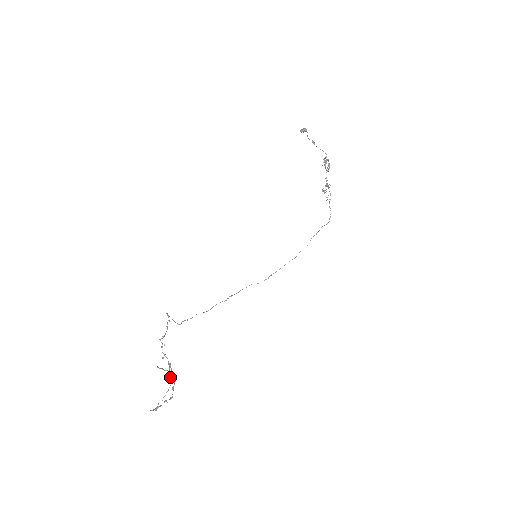
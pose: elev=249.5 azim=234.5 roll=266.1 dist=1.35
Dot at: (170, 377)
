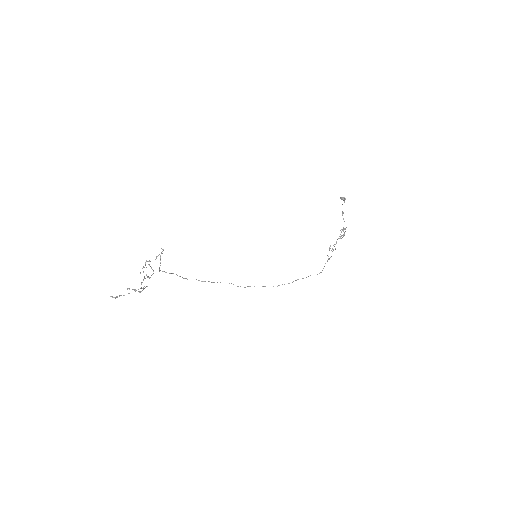
Dot at: occluded
